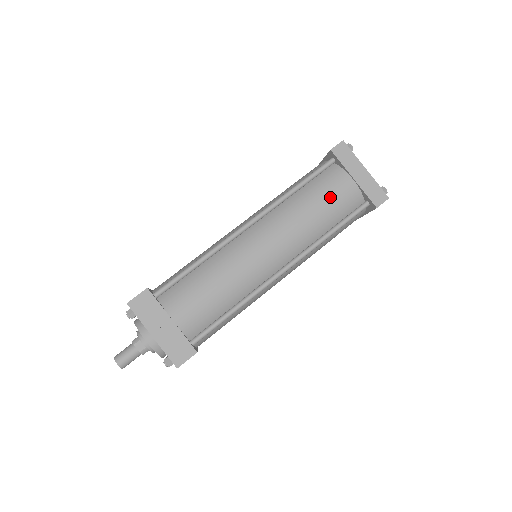
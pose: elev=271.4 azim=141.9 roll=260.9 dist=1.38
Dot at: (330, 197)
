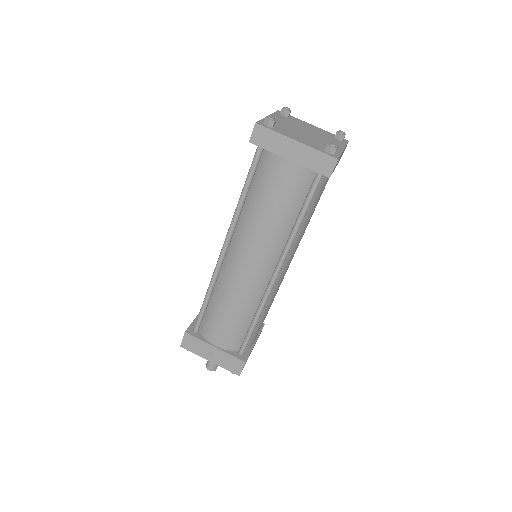
Dot at: (276, 192)
